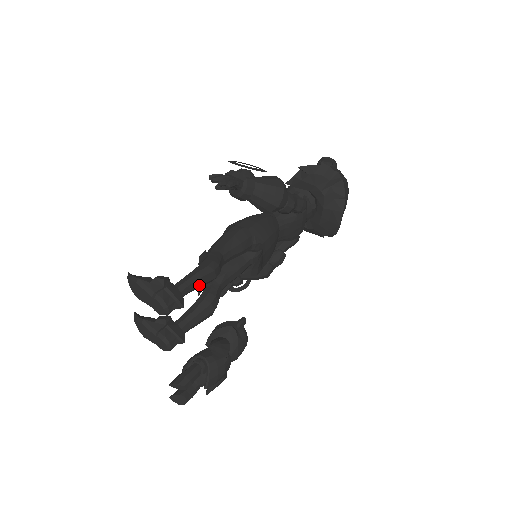
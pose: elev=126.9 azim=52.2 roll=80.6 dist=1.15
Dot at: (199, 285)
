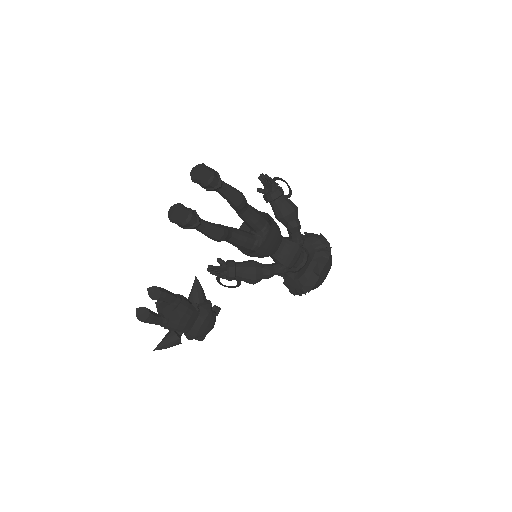
Dot at: (232, 194)
